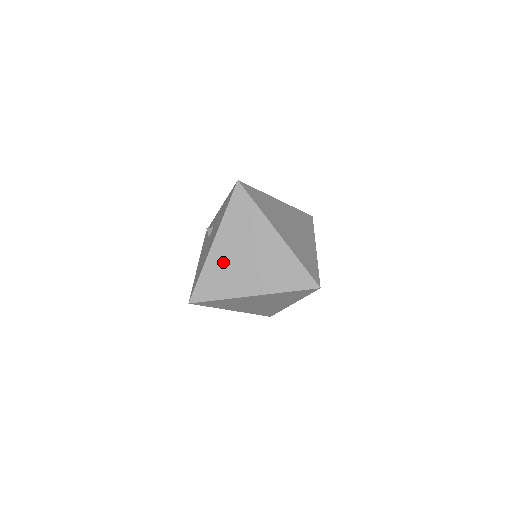
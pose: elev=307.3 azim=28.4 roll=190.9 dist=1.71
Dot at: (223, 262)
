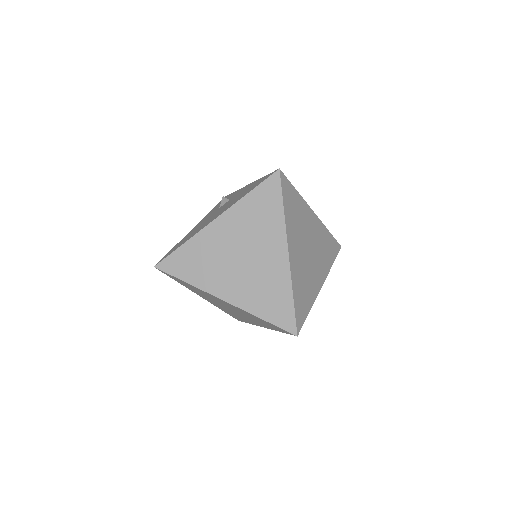
Dot at: (213, 246)
